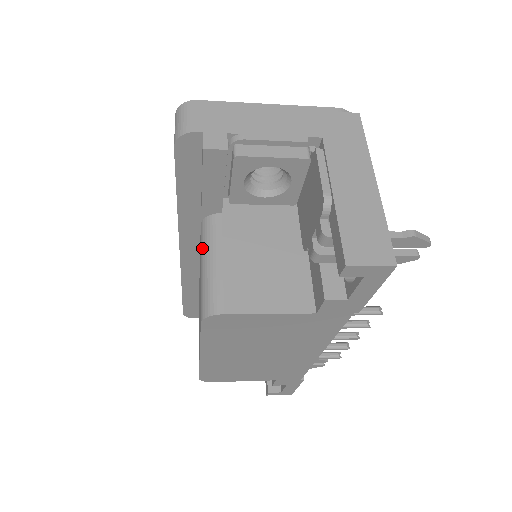
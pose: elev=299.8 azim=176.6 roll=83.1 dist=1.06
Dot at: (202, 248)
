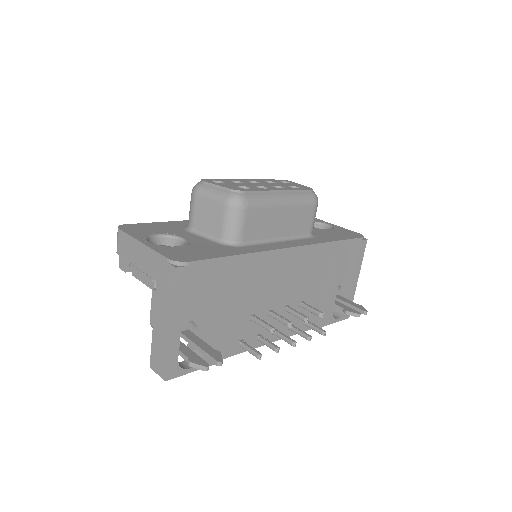
Dot at: occluded
